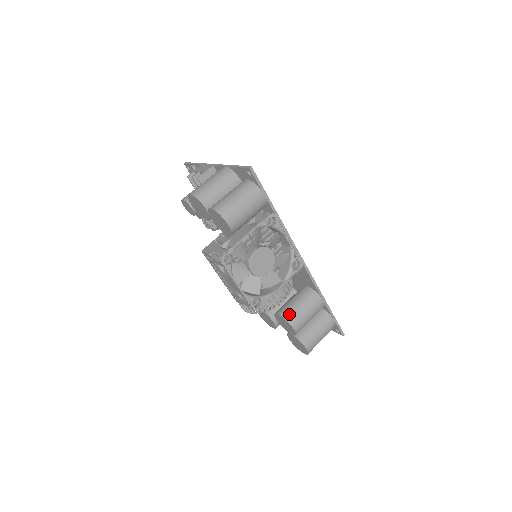
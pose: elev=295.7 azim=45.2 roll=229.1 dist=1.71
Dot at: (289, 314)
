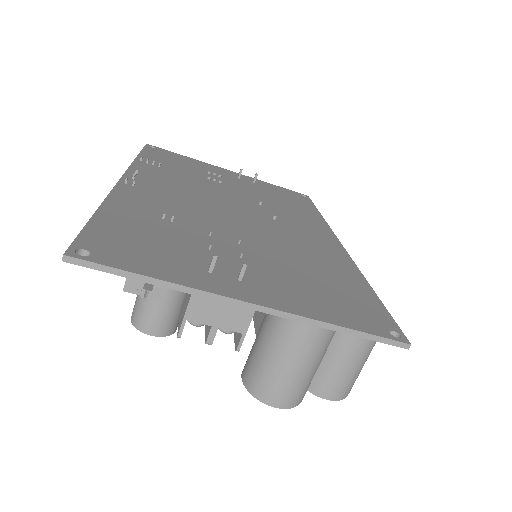
Dot at: occluded
